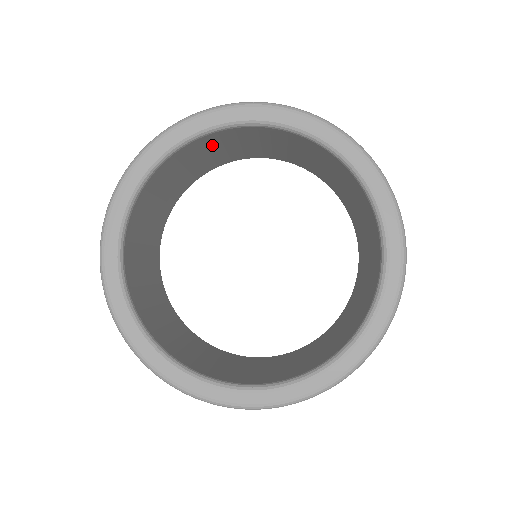
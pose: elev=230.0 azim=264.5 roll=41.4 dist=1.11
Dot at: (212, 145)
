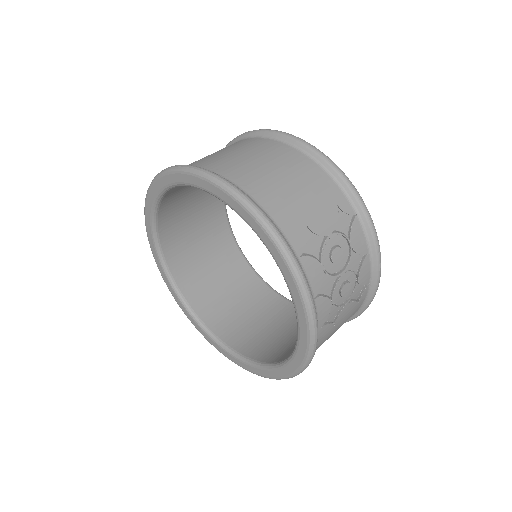
Dot at: occluded
